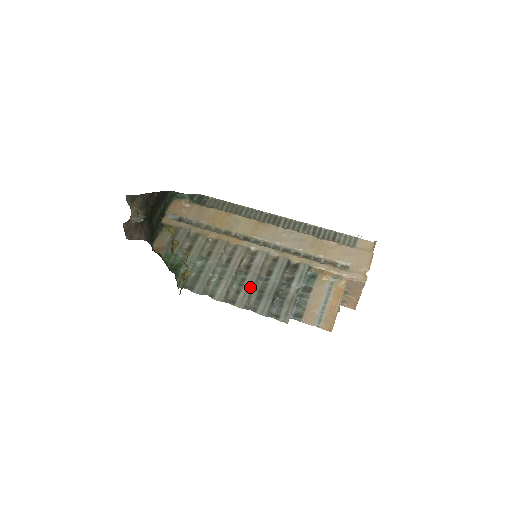
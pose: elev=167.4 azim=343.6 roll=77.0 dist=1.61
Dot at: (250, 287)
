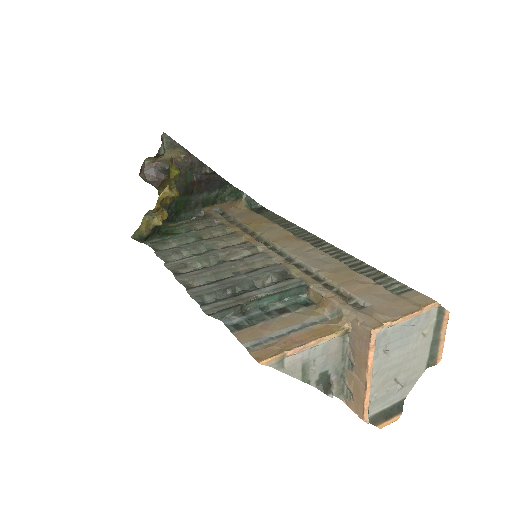
Dot at: (212, 270)
